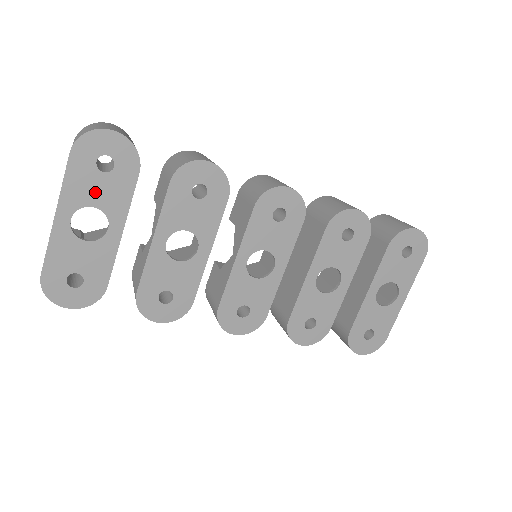
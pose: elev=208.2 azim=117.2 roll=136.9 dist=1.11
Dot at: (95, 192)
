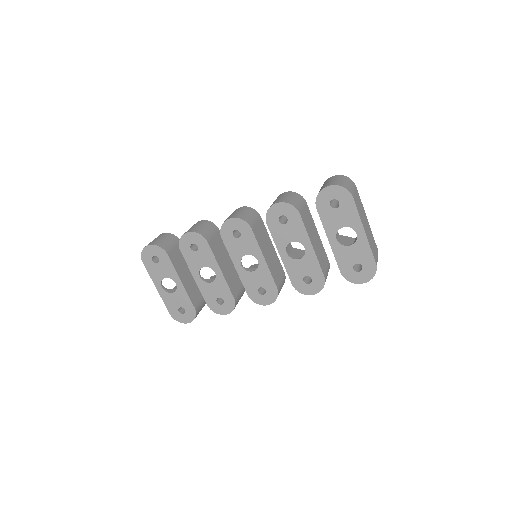
Dot at: (161, 272)
